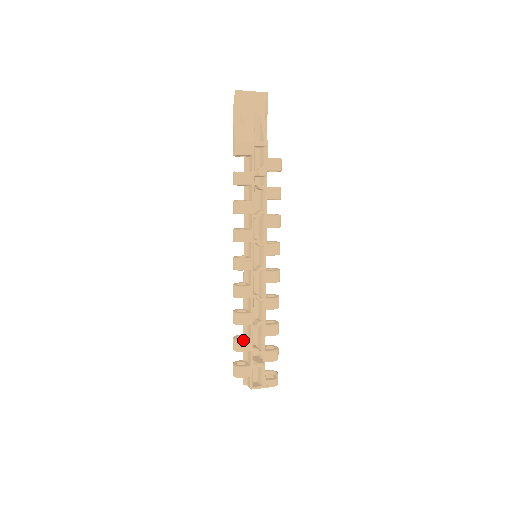
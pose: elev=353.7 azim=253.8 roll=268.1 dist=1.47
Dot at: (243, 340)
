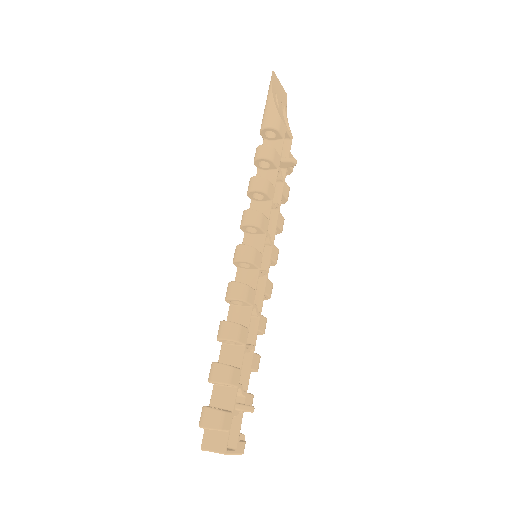
Dot at: occluded
